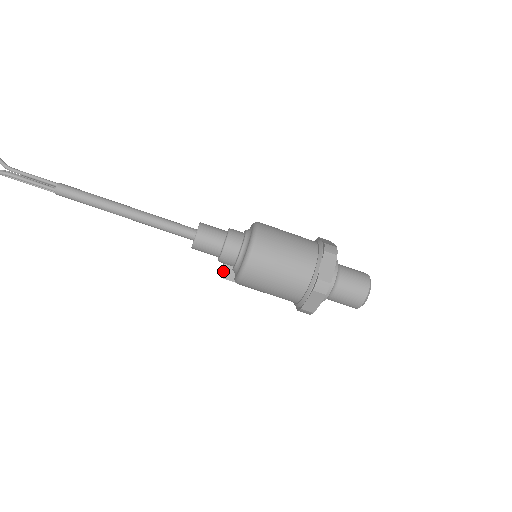
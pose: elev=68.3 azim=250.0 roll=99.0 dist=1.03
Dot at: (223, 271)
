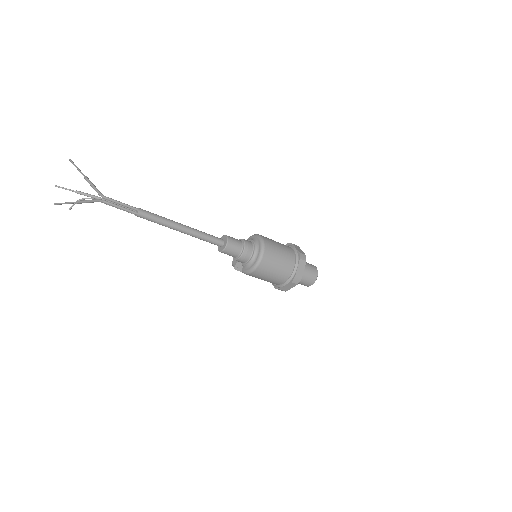
Dot at: (236, 266)
